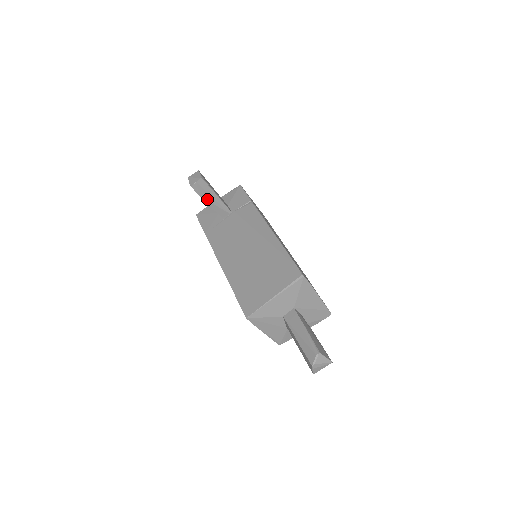
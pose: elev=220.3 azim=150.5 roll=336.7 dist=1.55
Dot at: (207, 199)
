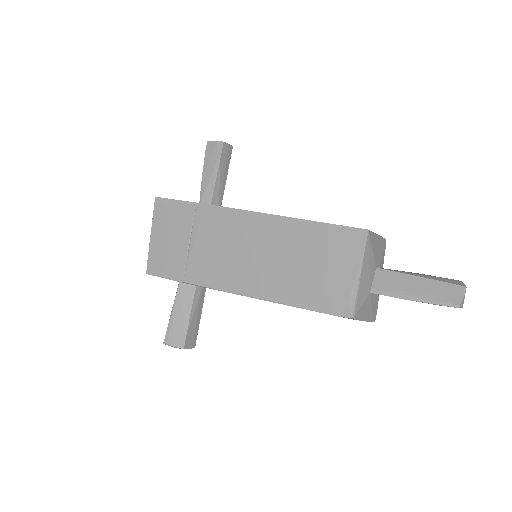
Dot at: (220, 171)
